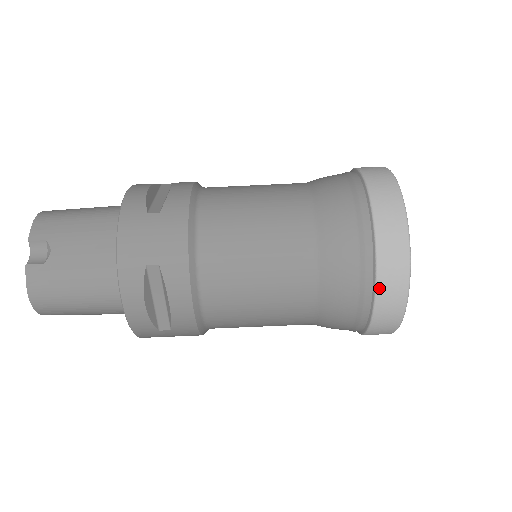
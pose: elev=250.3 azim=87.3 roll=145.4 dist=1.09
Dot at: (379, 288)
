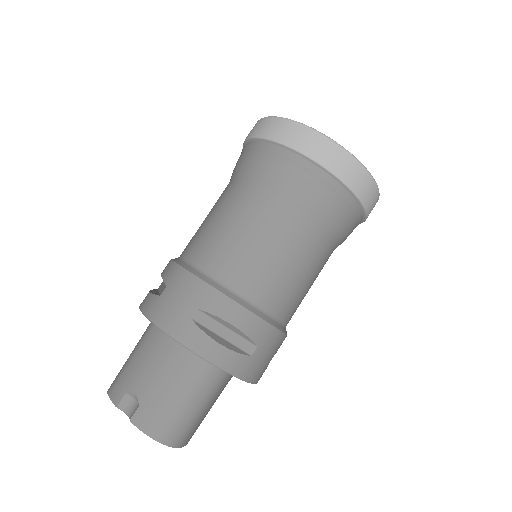
Dot at: (324, 164)
